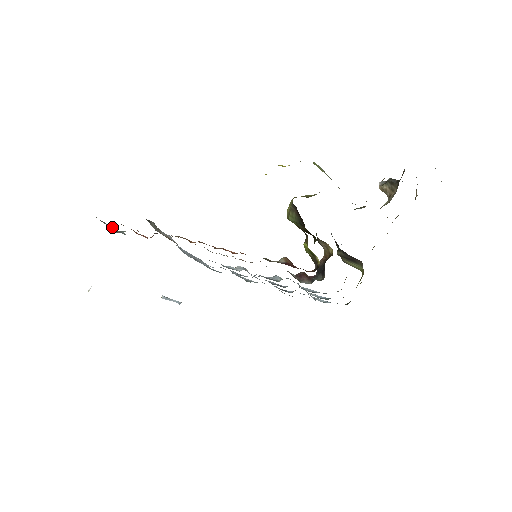
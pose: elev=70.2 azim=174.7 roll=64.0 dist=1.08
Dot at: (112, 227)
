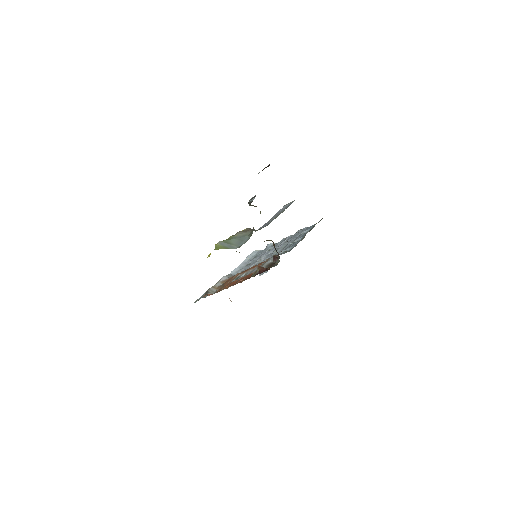
Dot at: (203, 295)
